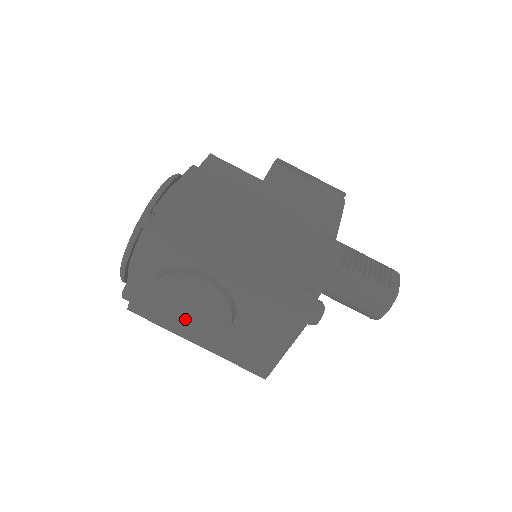
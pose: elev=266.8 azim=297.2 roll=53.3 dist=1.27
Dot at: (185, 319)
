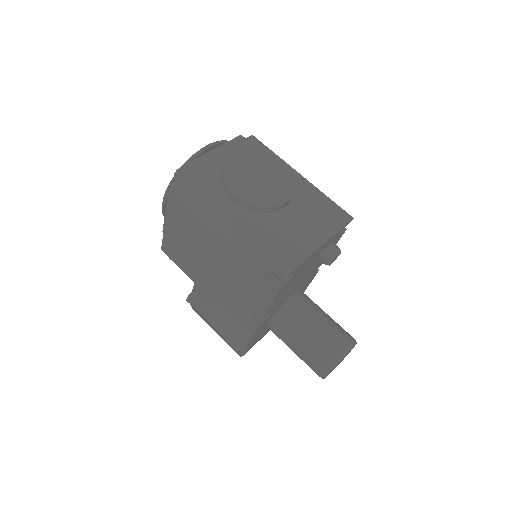
Dot at: (249, 184)
